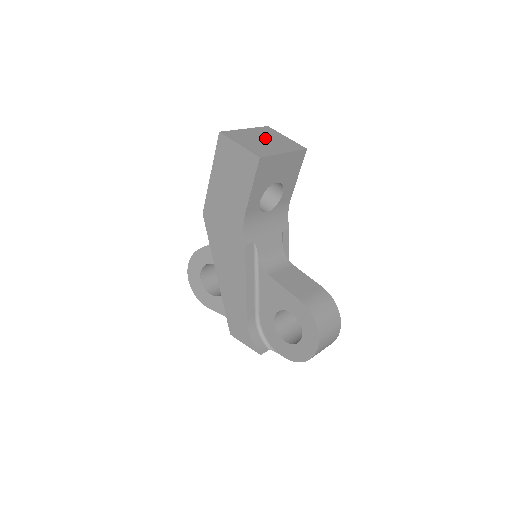
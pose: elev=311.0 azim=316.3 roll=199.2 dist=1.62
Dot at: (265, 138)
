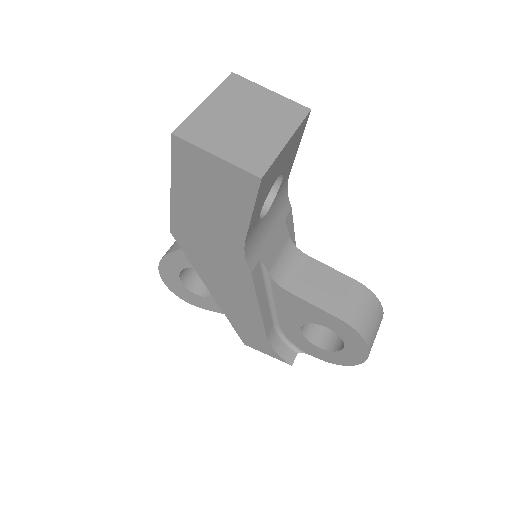
Dot at: (244, 113)
